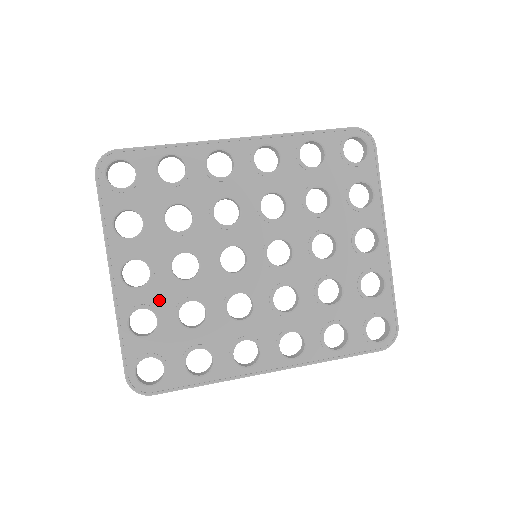
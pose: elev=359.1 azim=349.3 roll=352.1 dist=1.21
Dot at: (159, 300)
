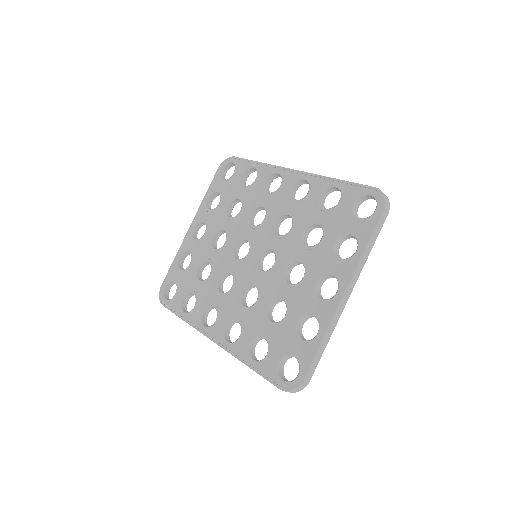
Dot at: (197, 252)
